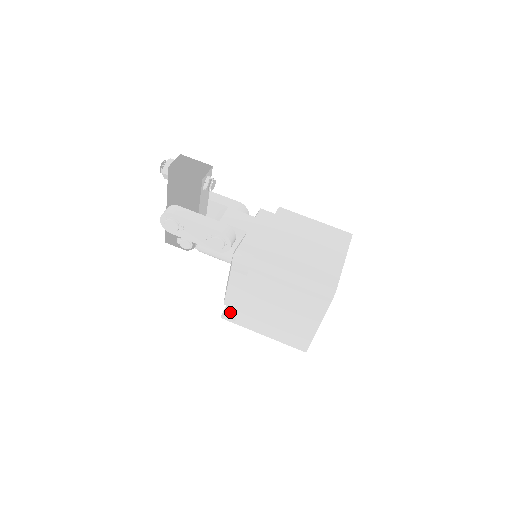
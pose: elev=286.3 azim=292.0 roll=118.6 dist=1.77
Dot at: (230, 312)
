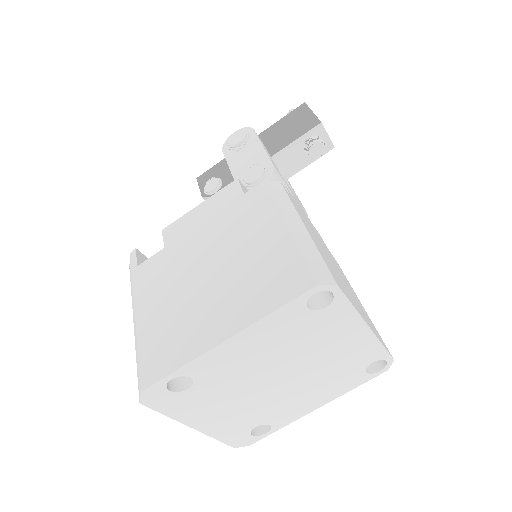
Dot at: occluded
